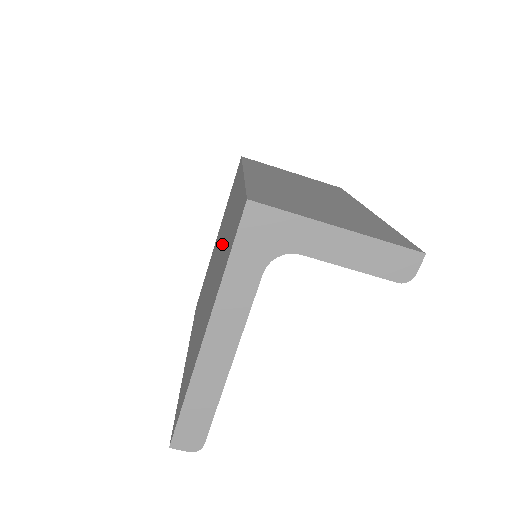
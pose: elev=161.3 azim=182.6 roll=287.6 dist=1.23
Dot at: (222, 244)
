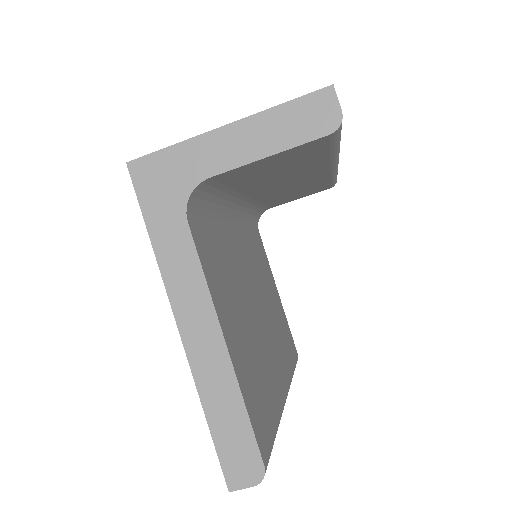
Dot at: occluded
